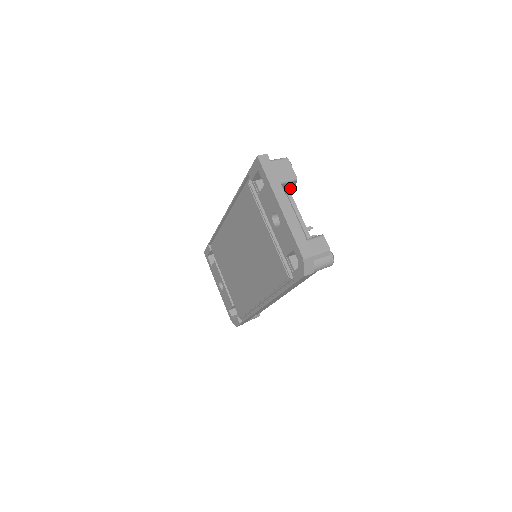
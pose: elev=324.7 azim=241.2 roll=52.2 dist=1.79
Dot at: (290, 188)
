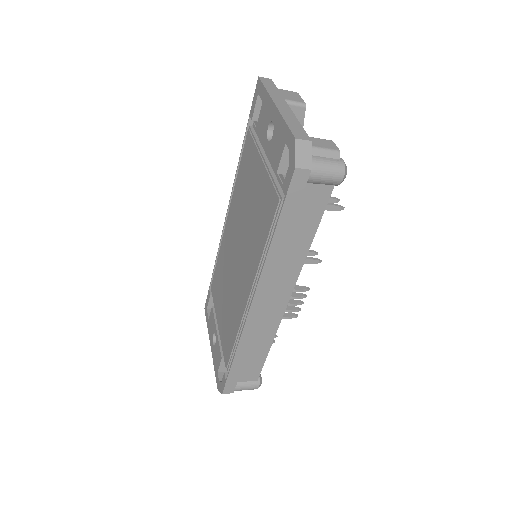
Dot at: occluded
